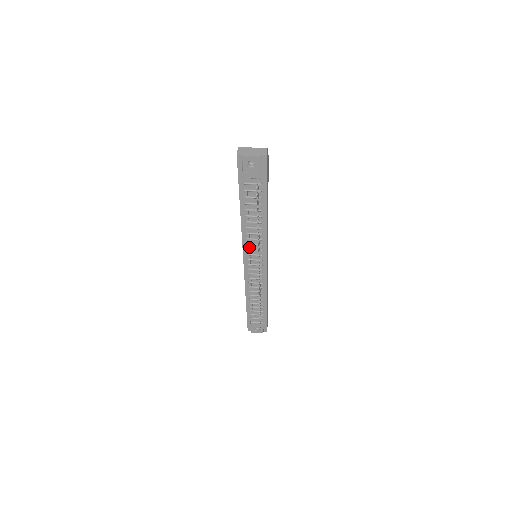
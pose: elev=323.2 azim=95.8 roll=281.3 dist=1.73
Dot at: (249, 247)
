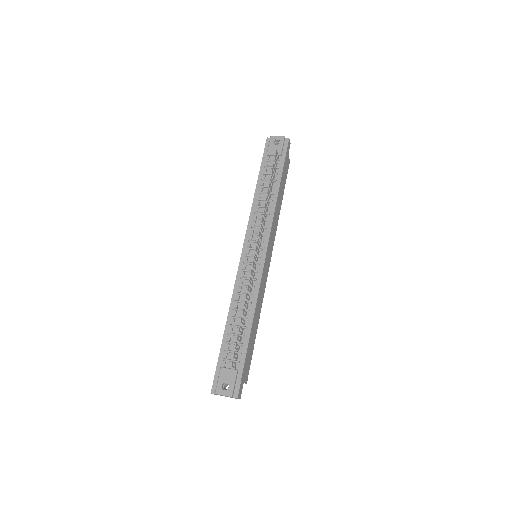
Dot at: (253, 230)
